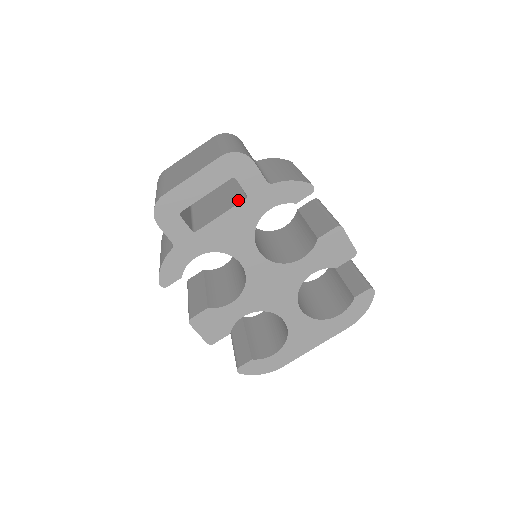
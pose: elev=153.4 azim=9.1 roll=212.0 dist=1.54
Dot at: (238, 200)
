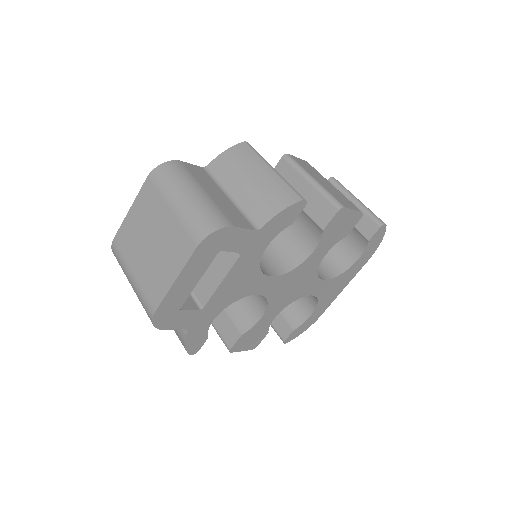
Dot at: (230, 257)
